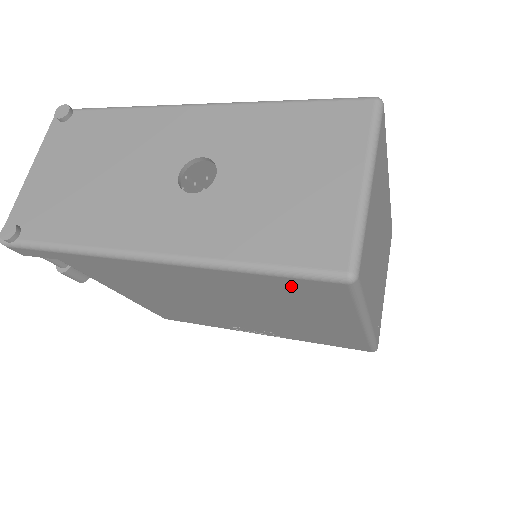
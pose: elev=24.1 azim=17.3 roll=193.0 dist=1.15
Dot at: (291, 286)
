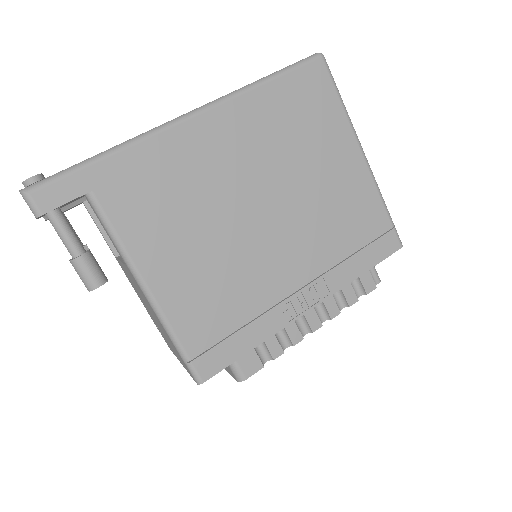
Dot at: (296, 91)
